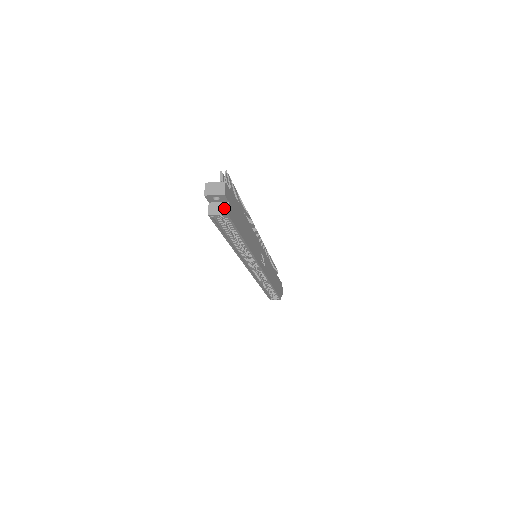
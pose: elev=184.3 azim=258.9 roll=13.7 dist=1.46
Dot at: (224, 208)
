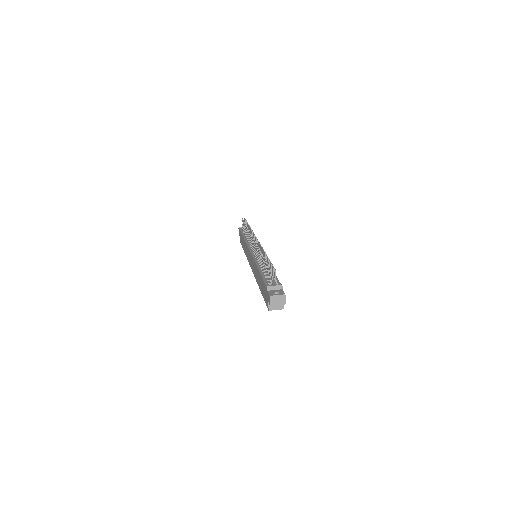
Dot at: (281, 305)
